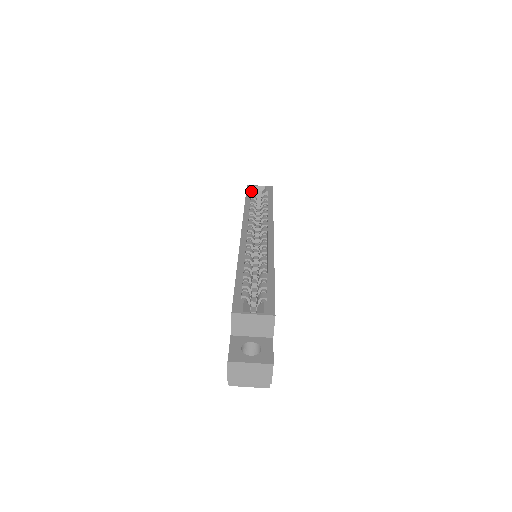
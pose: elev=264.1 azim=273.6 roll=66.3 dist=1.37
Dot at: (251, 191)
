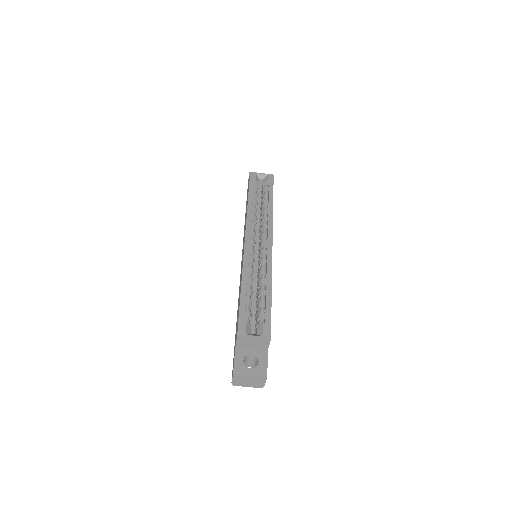
Dot at: (254, 180)
